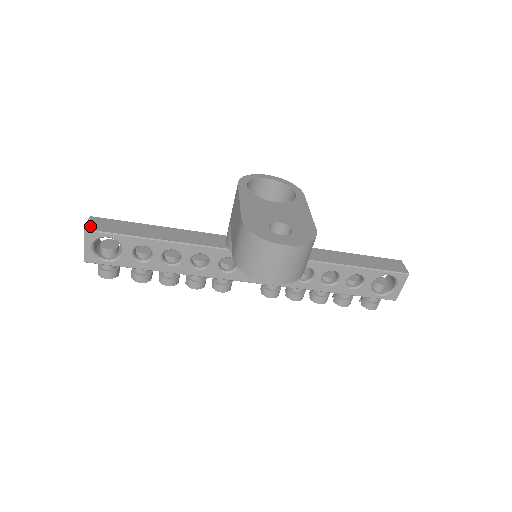
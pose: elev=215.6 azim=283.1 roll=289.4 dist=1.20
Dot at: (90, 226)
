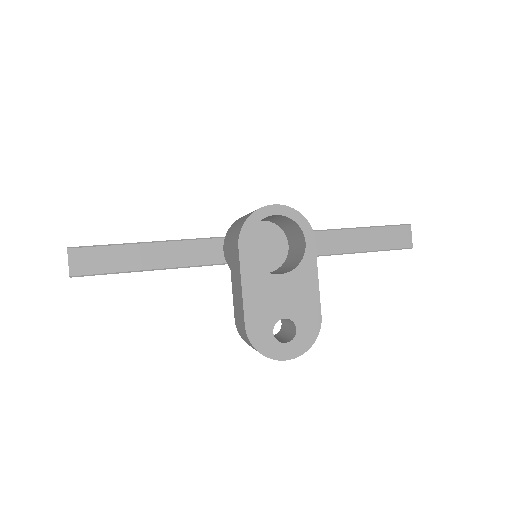
Dot at: (74, 269)
